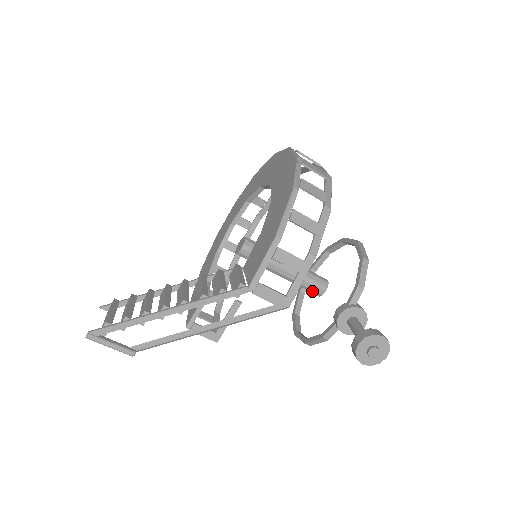
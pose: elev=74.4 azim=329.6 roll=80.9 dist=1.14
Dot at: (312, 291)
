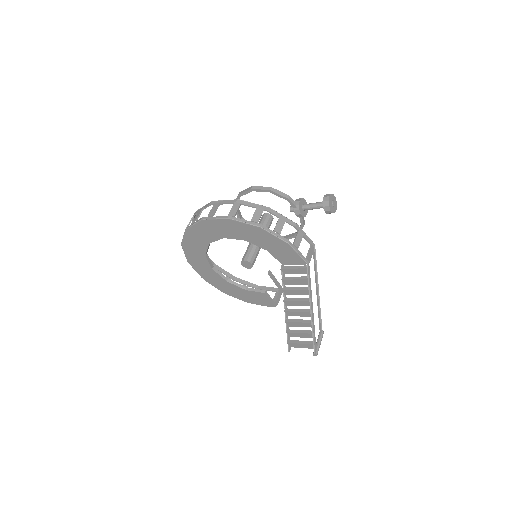
Dot at: occluded
